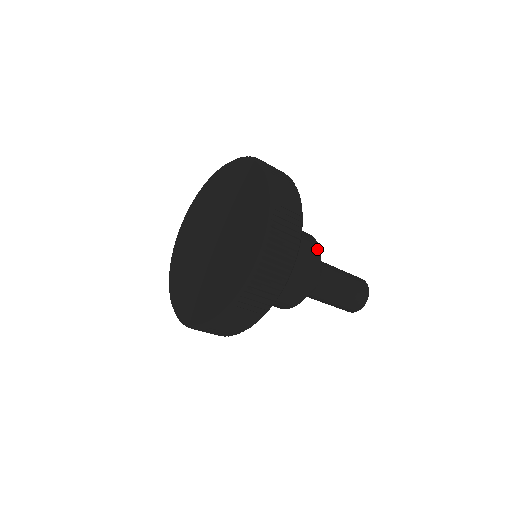
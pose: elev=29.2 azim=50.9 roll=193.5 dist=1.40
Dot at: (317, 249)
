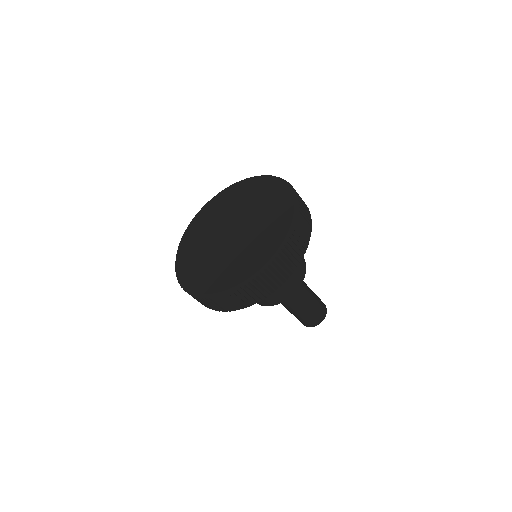
Dot at: (303, 257)
